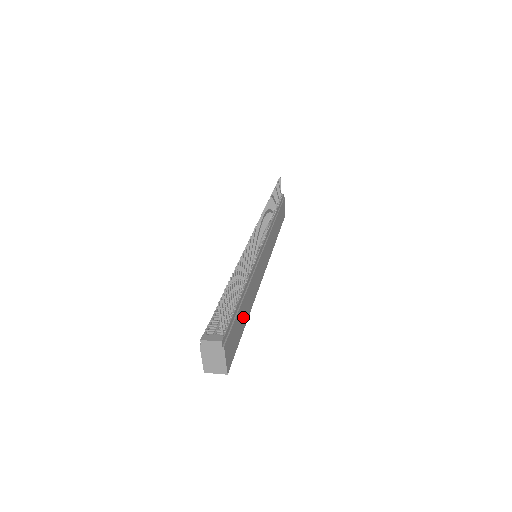
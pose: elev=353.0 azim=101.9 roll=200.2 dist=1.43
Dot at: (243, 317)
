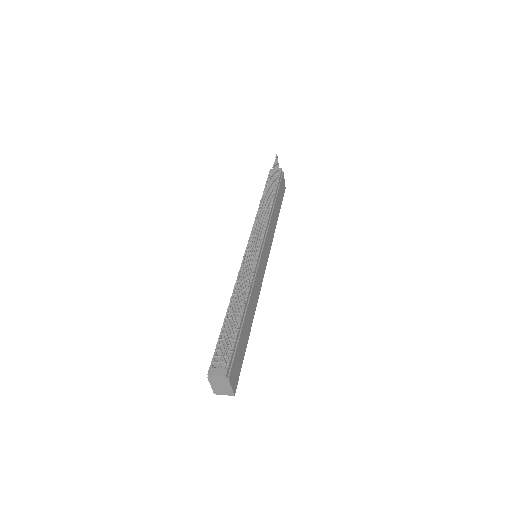
Dot at: (246, 333)
